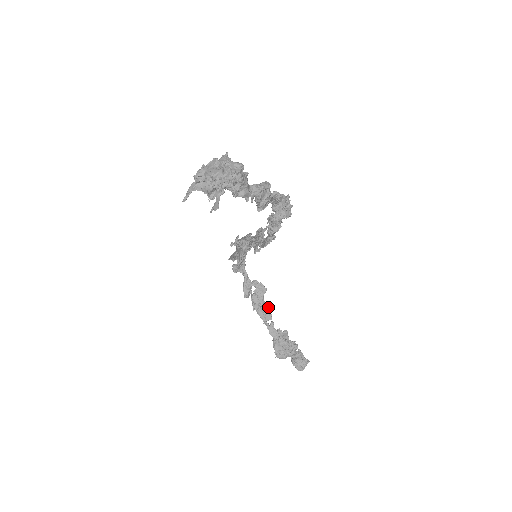
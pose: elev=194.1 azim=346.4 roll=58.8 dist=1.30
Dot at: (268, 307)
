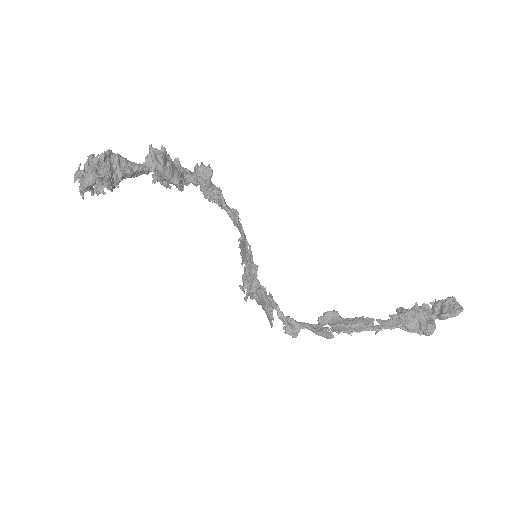
Dot at: (357, 318)
